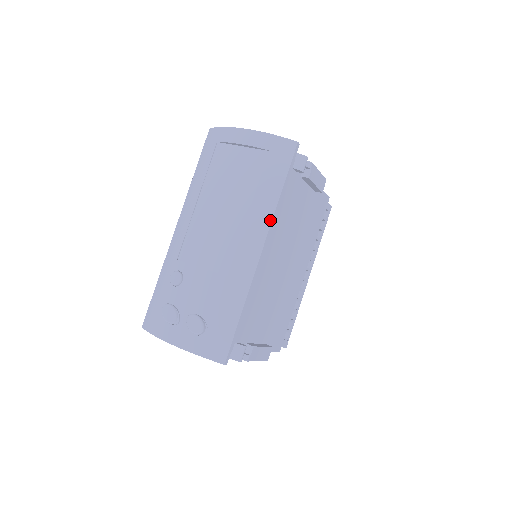
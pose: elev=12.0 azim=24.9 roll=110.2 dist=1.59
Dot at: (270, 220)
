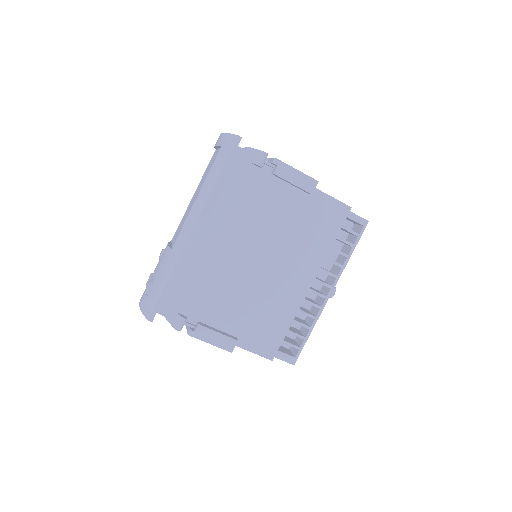
Dot at: (204, 203)
